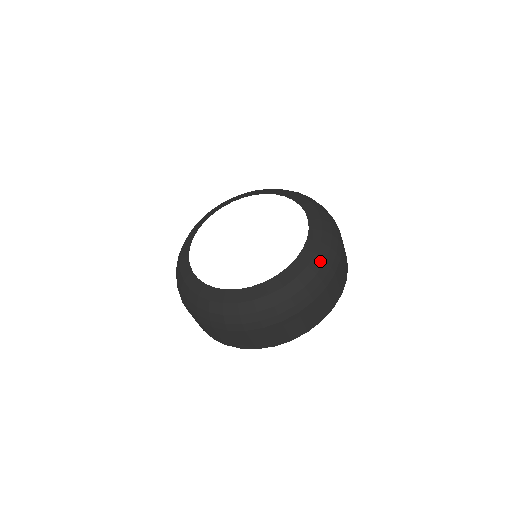
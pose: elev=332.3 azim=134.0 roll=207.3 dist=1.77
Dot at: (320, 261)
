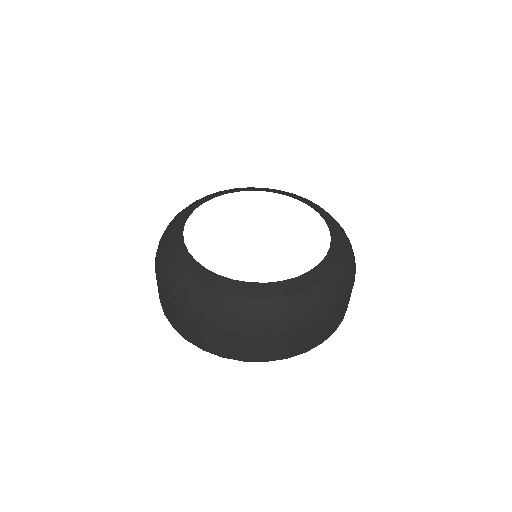
Dot at: (349, 250)
